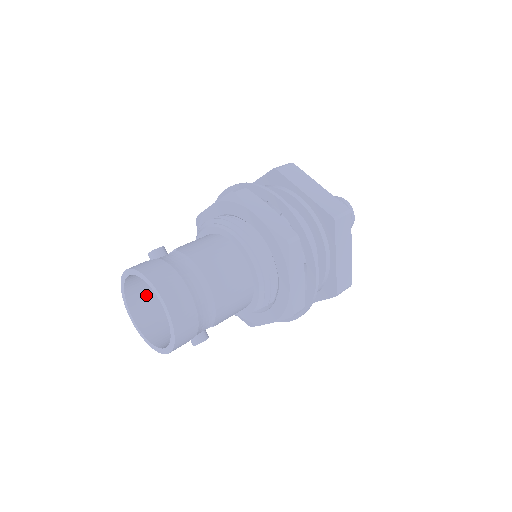
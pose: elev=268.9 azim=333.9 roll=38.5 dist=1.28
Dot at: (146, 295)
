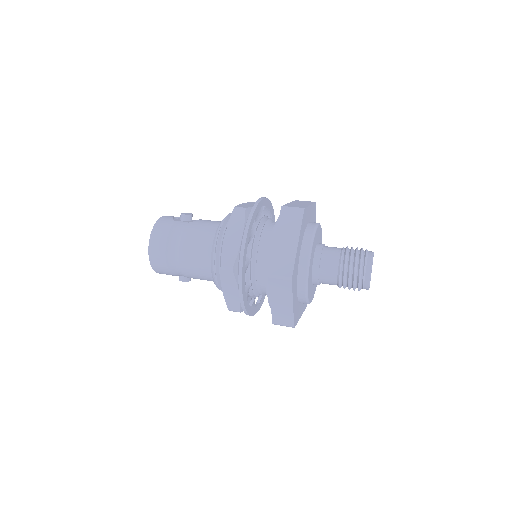
Dot at: occluded
